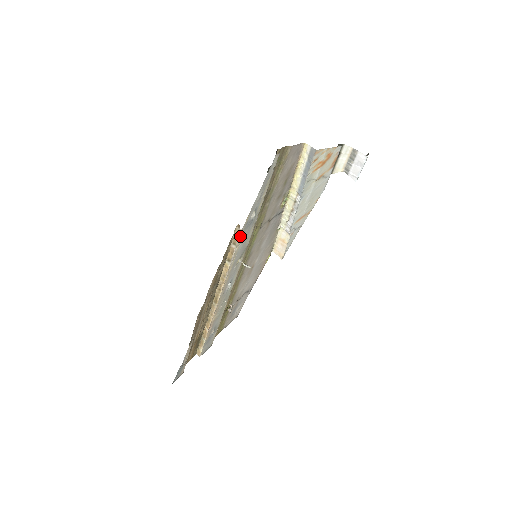
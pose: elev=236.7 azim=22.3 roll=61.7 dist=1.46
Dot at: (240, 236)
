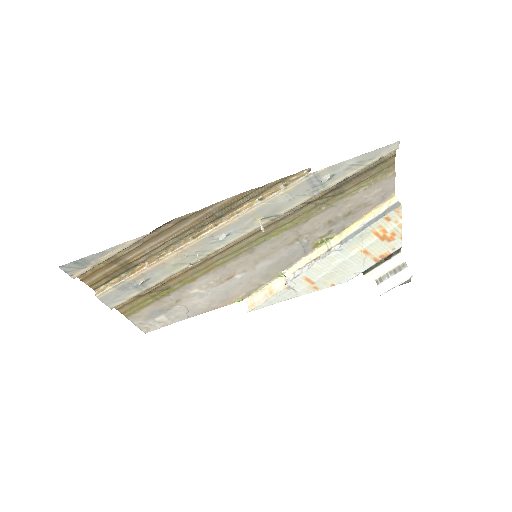
Dot at: (300, 181)
